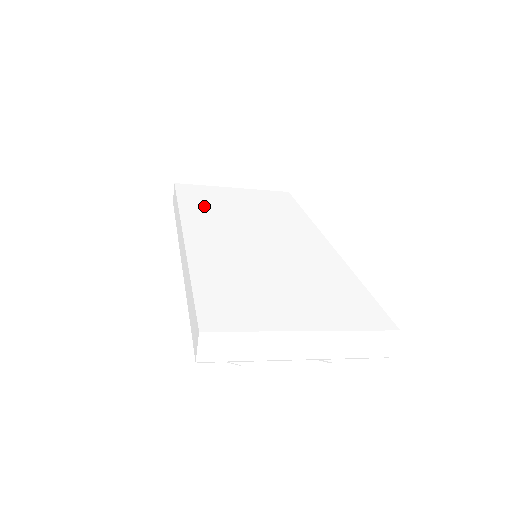
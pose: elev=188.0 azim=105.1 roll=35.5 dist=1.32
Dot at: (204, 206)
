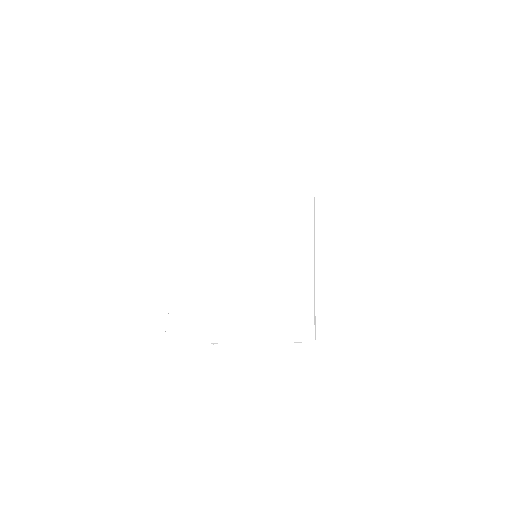
Dot at: (228, 215)
